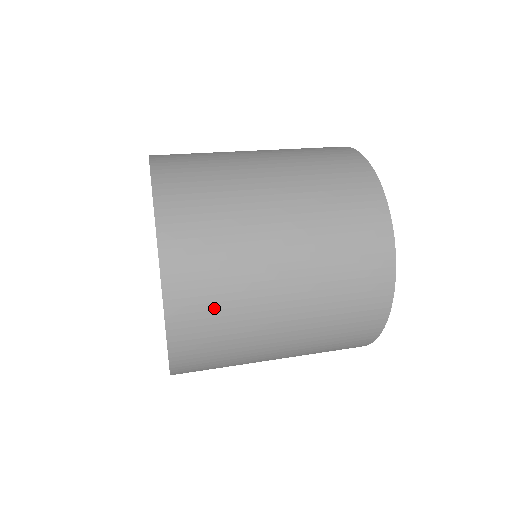
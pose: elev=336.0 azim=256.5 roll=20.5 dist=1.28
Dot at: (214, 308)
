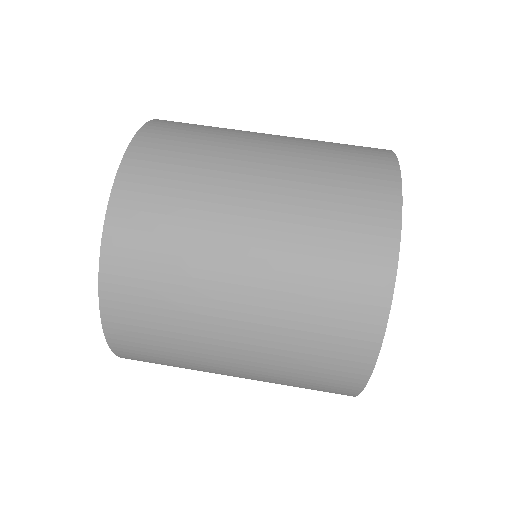
Dot at: (157, 353)
